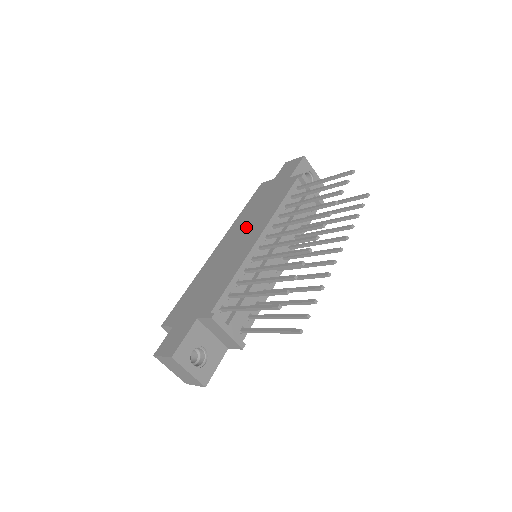
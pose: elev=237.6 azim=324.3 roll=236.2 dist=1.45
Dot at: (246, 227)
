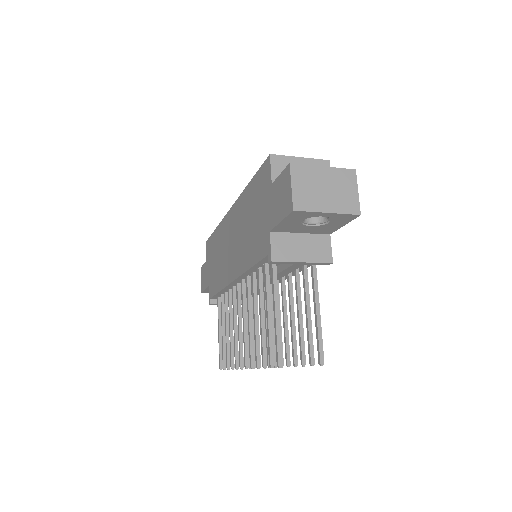
Dot at: (237, 236)
